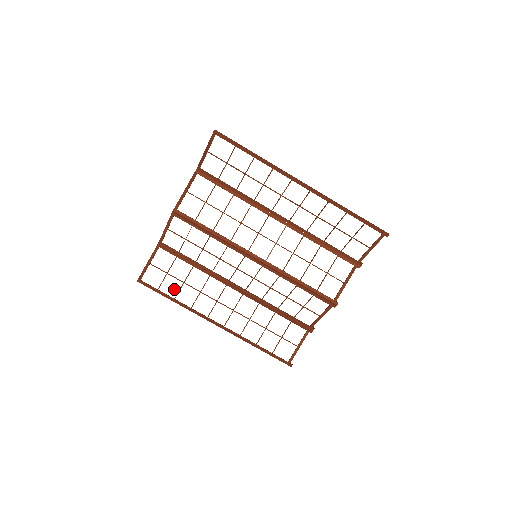
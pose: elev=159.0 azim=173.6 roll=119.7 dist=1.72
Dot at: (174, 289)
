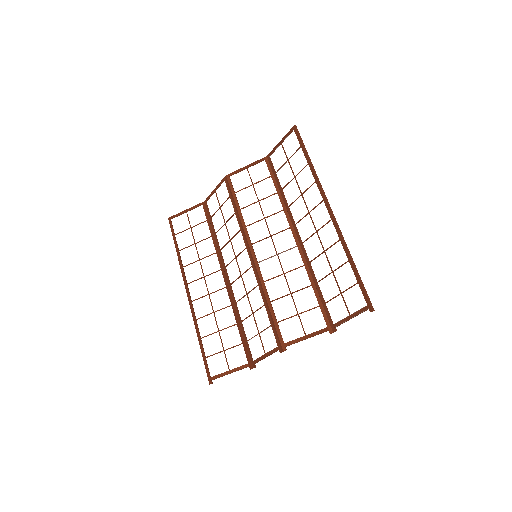
Dot at: (185, 243)
